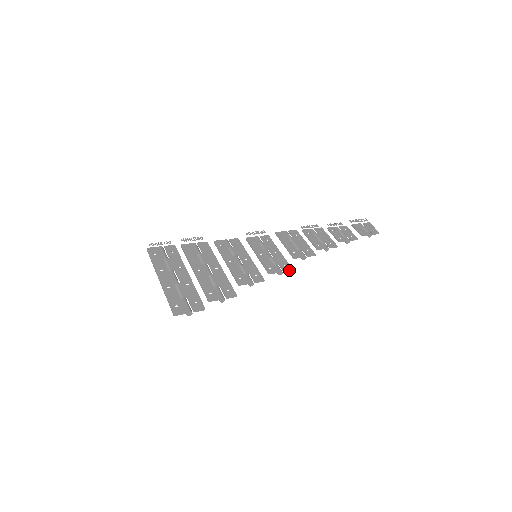
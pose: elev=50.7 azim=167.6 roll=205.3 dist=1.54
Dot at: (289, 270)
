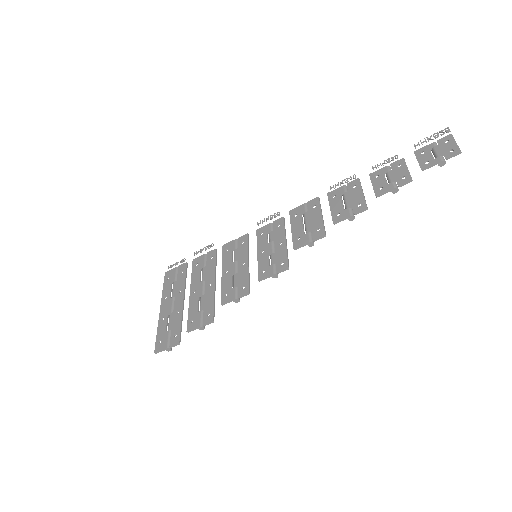
Dot at: (284, 270)
